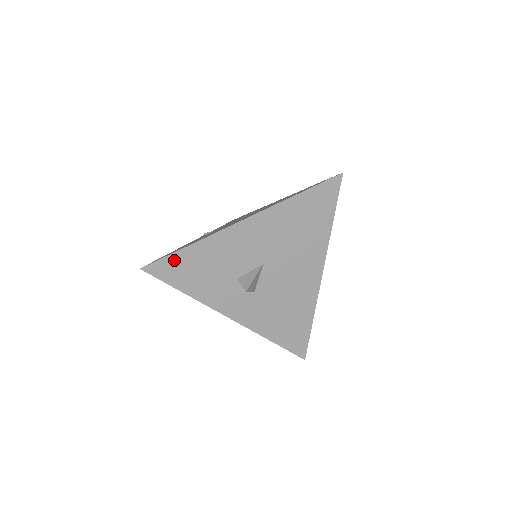
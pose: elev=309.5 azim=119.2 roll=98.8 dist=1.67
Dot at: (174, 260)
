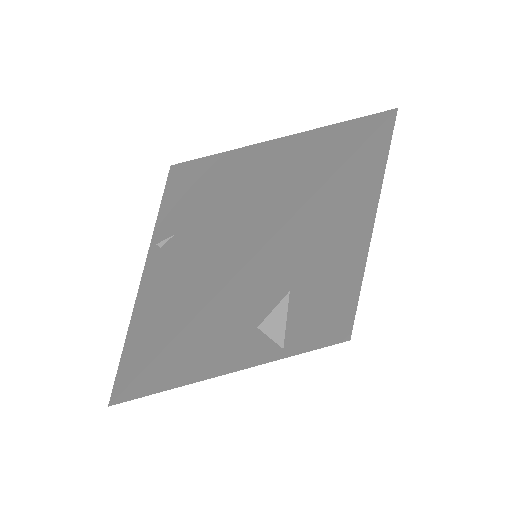
Dot at: (158, 366)
